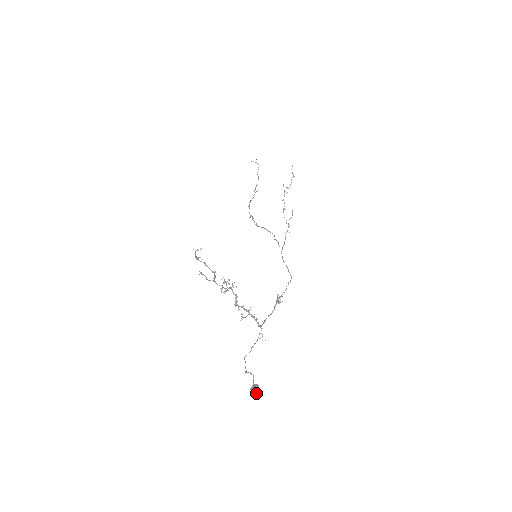
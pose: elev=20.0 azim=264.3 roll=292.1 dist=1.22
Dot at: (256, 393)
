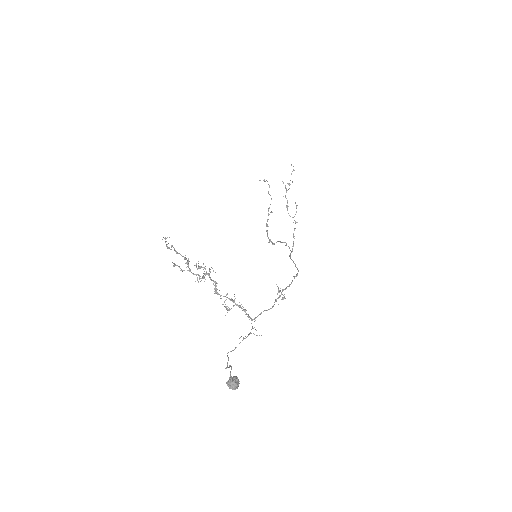
Dot at: (233, 387)
